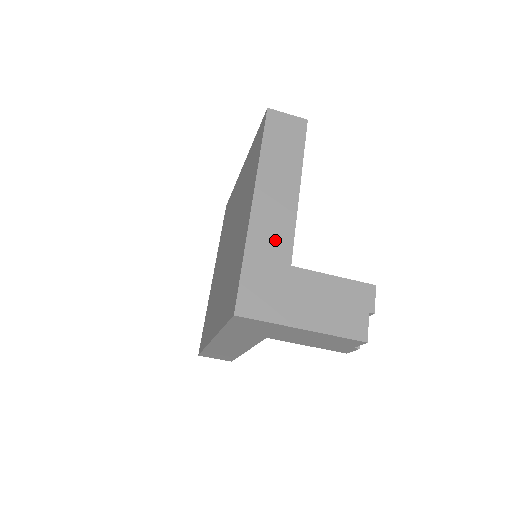
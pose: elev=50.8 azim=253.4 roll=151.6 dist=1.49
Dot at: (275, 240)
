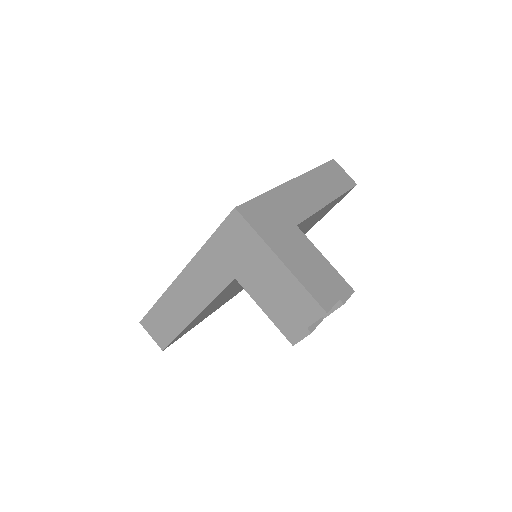
Dot at: (295, 206)
